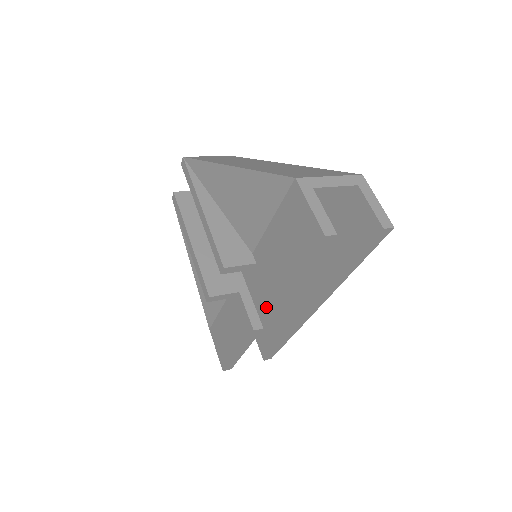
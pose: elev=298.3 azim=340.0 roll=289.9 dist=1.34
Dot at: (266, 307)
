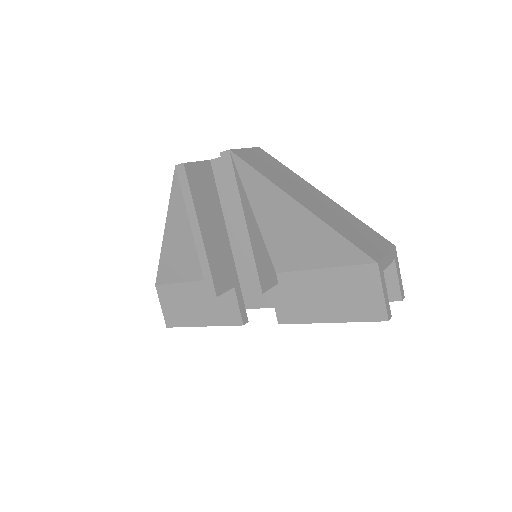
Dot at: occluded
